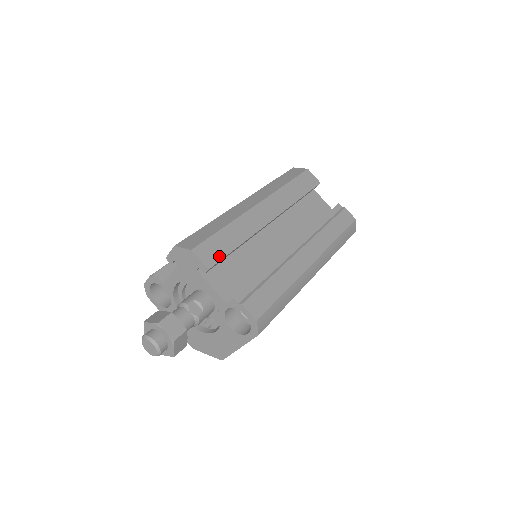
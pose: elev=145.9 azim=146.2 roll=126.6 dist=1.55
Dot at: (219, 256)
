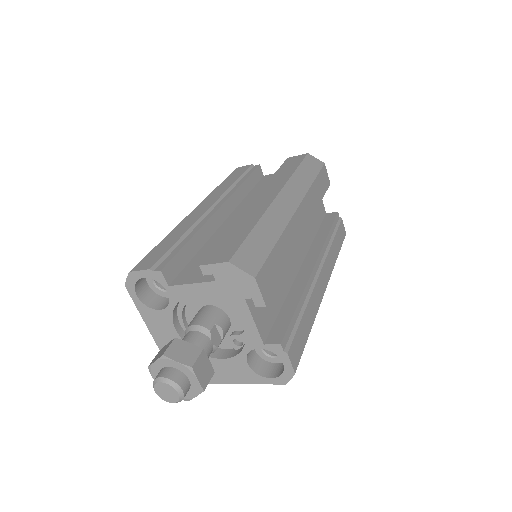
Dot at: (273, 286)
